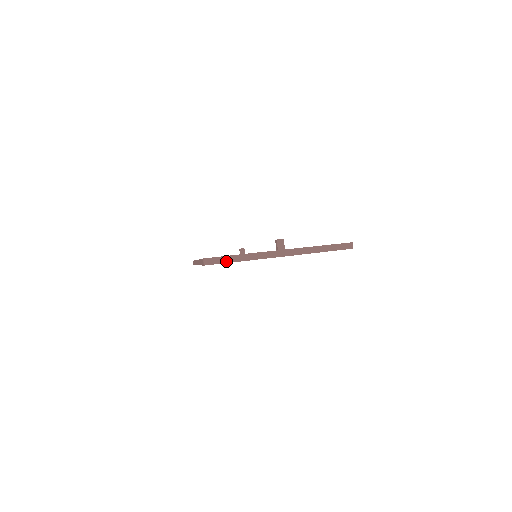
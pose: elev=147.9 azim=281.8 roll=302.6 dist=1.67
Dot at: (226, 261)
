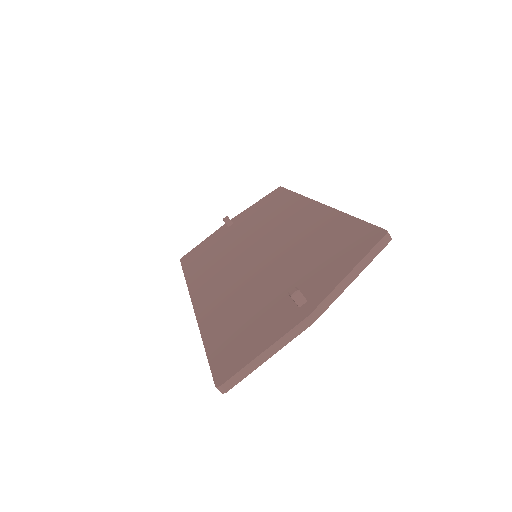
Dot at: (246, 374)
